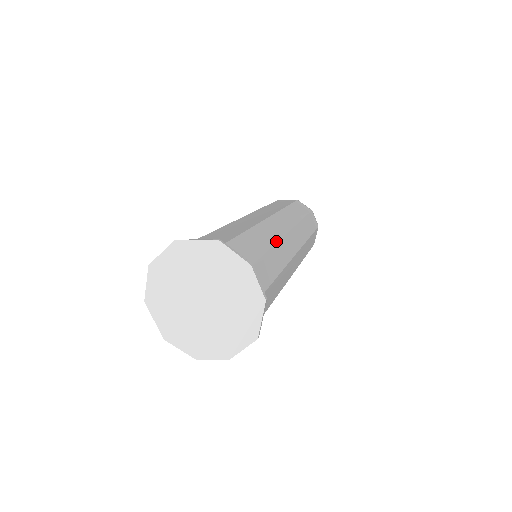
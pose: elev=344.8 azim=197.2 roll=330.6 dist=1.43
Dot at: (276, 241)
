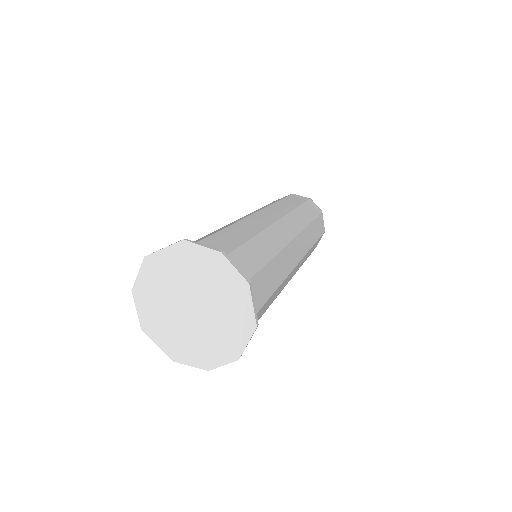
Dot at: (261, 230)
